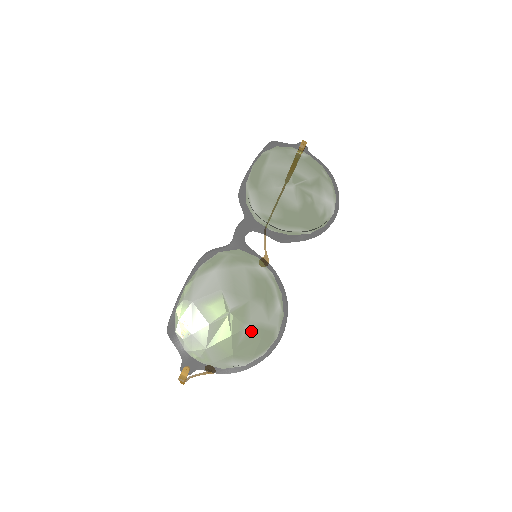
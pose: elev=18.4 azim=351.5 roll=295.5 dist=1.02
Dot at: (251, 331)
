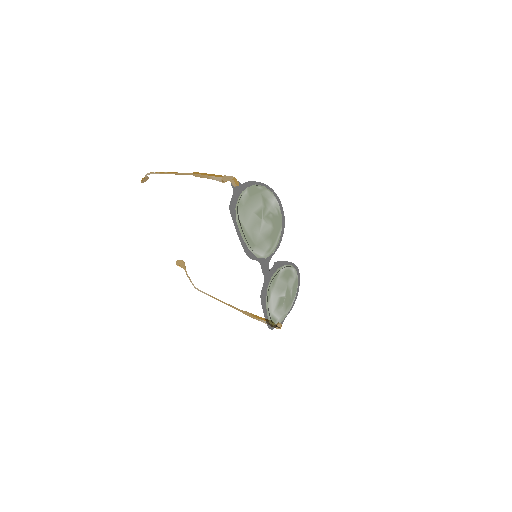
Dot at: (293, 290)
